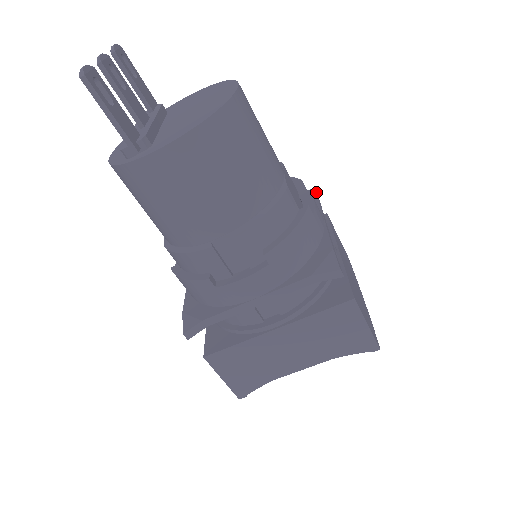
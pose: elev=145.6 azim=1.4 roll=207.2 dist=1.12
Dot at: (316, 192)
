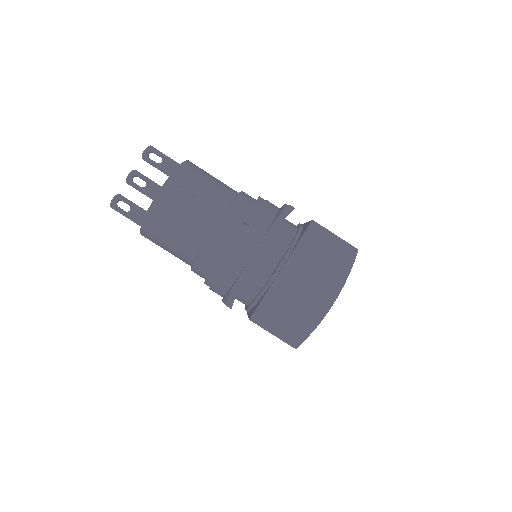
Dot at: (282, 213)
